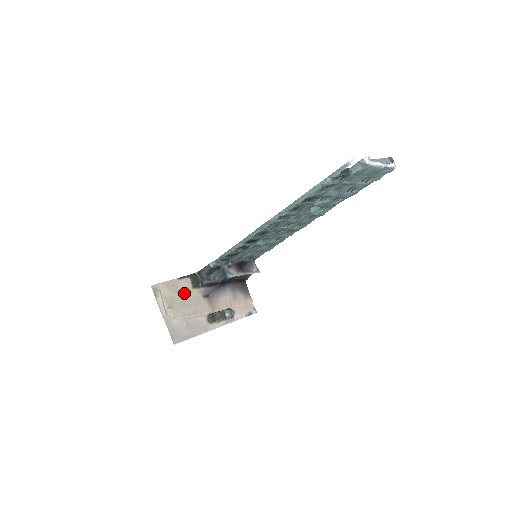
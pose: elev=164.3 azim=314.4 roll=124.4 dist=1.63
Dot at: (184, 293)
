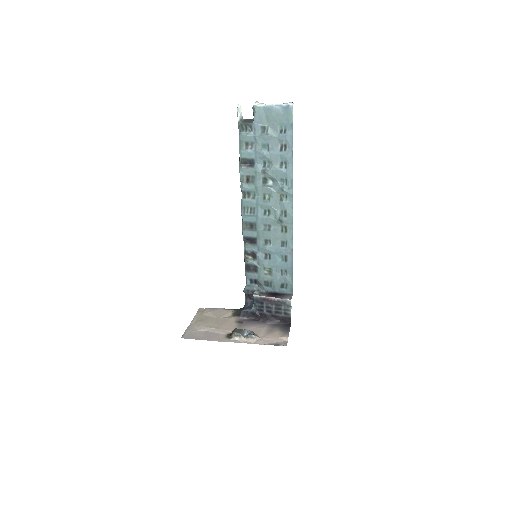
Dot at: (221, 316)
